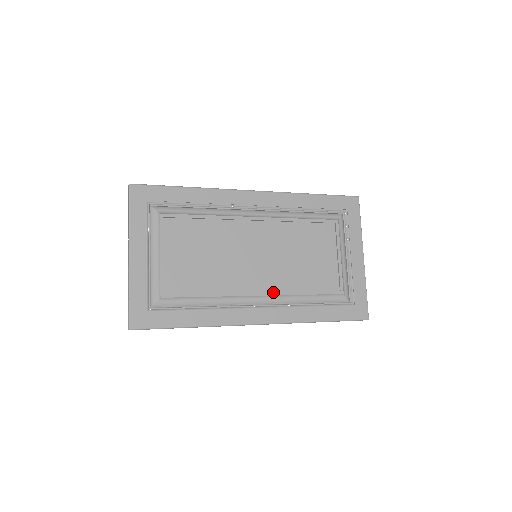
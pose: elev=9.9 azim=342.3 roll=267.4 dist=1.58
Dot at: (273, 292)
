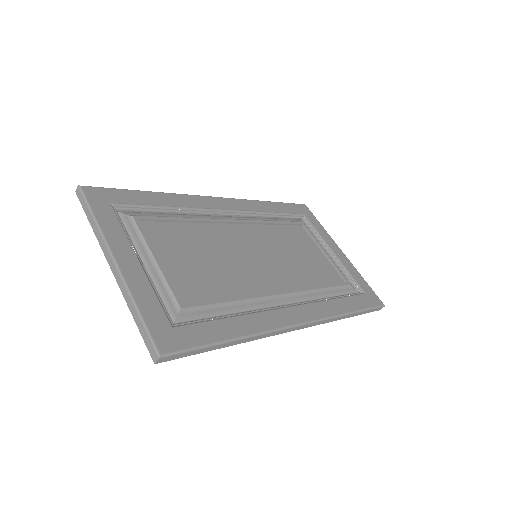
Dot at: (294, 289)
